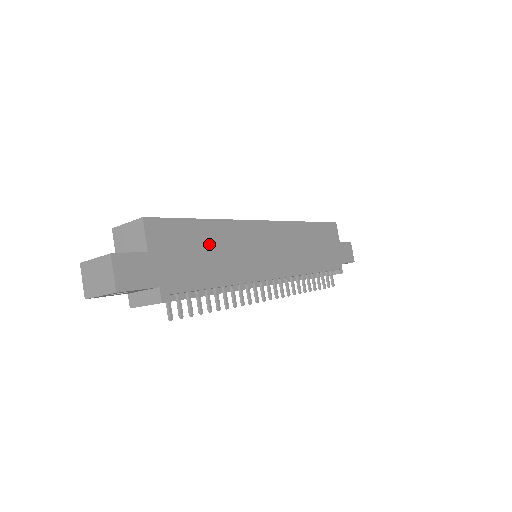
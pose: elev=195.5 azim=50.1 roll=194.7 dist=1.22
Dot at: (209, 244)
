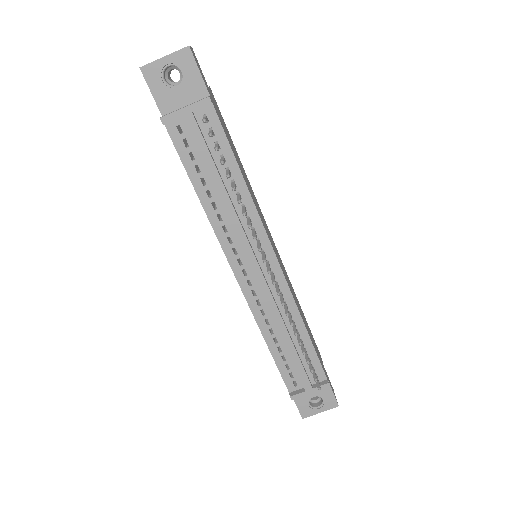
Dot at: (239, 161)
